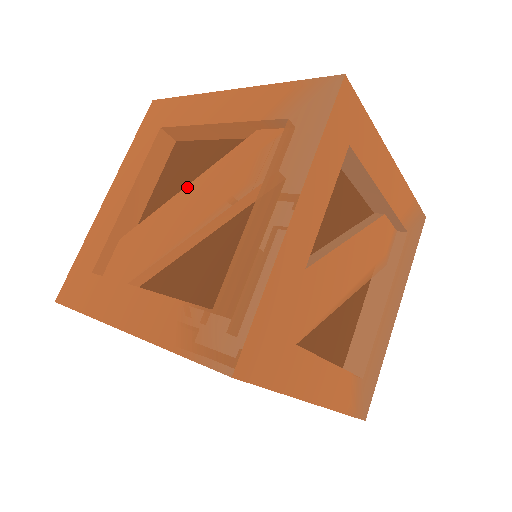
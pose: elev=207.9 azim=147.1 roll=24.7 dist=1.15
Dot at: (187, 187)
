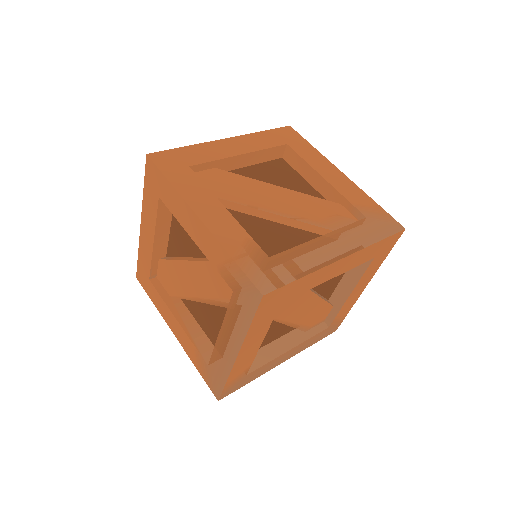
Dot at: (281, 188)
